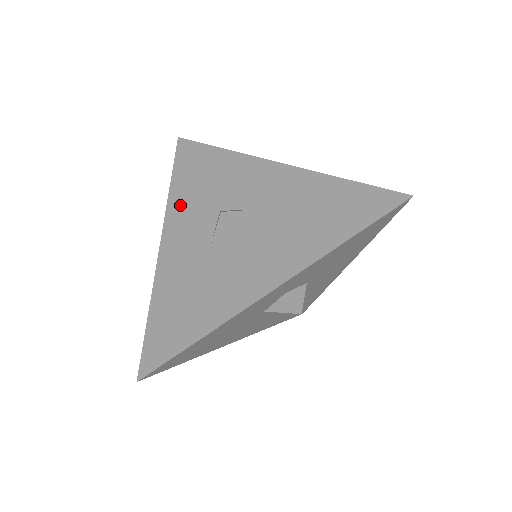
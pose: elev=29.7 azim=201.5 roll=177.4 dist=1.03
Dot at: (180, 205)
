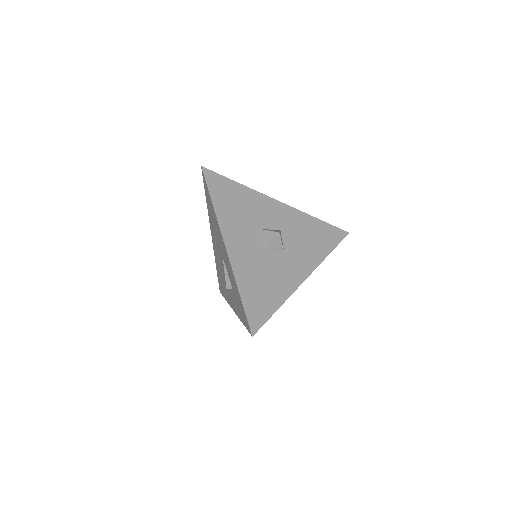
Dot at: (228, 221)
